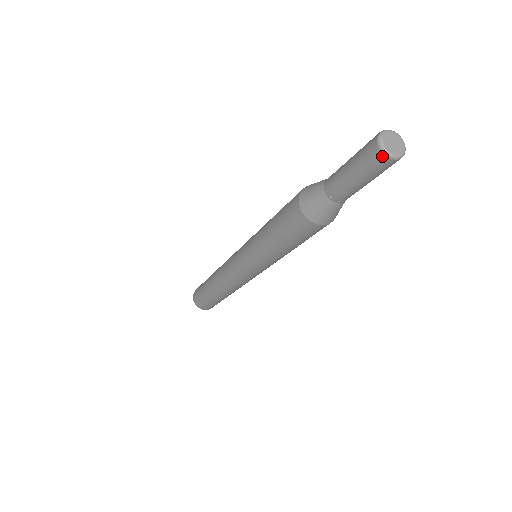
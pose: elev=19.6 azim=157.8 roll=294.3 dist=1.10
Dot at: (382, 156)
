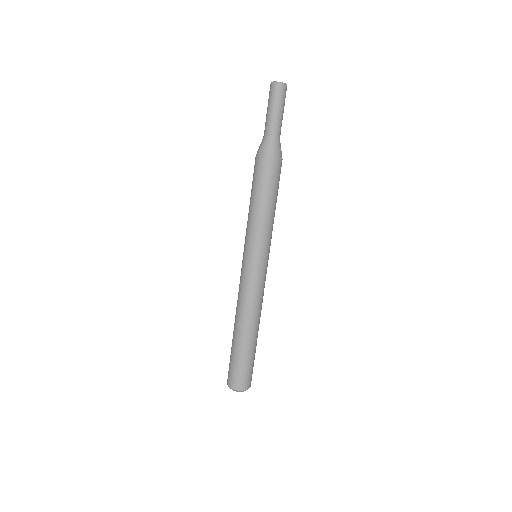
Dot at: (280, 85)
